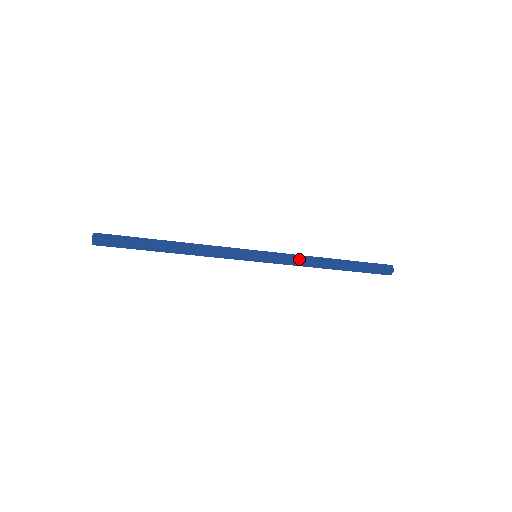
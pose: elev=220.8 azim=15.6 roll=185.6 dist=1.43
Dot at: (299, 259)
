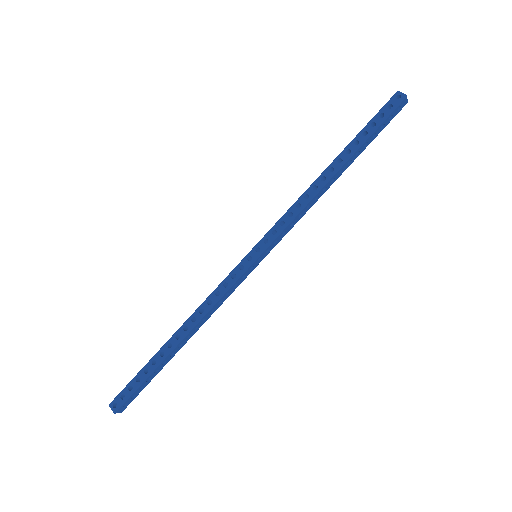
Dot at: (297, 210)
